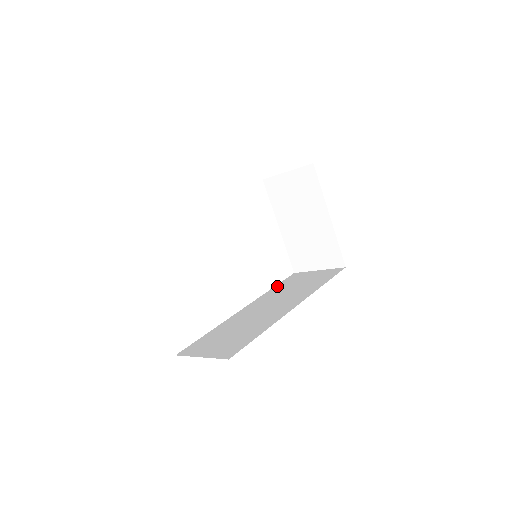
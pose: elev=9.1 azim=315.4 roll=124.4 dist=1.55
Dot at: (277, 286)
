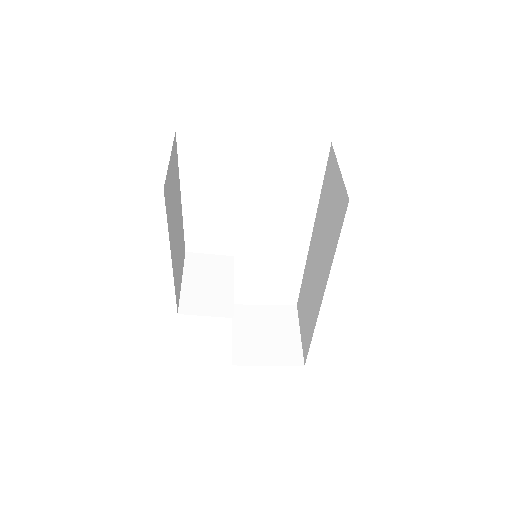
Dot at: (322, 189)
